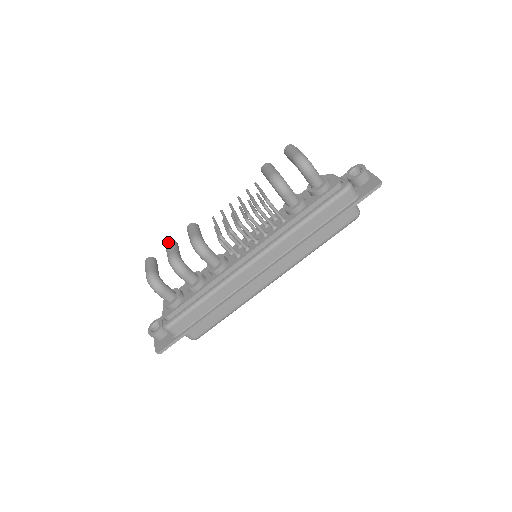
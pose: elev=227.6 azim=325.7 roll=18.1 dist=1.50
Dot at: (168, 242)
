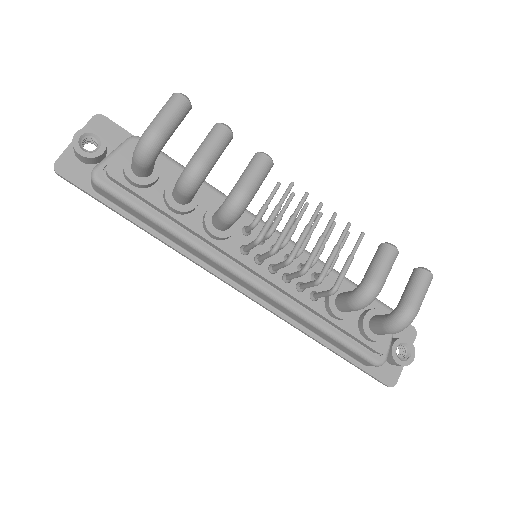
Dot at: (226, 130)
